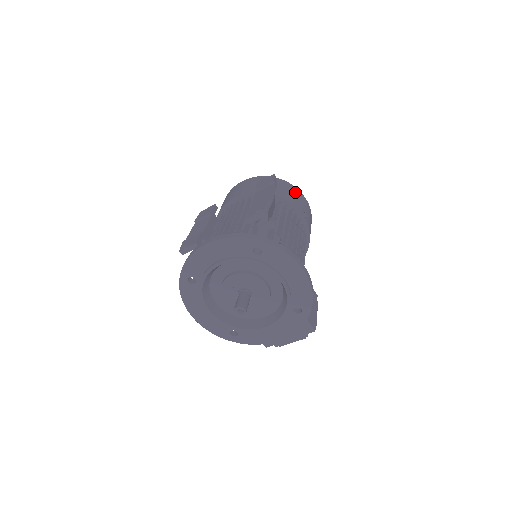
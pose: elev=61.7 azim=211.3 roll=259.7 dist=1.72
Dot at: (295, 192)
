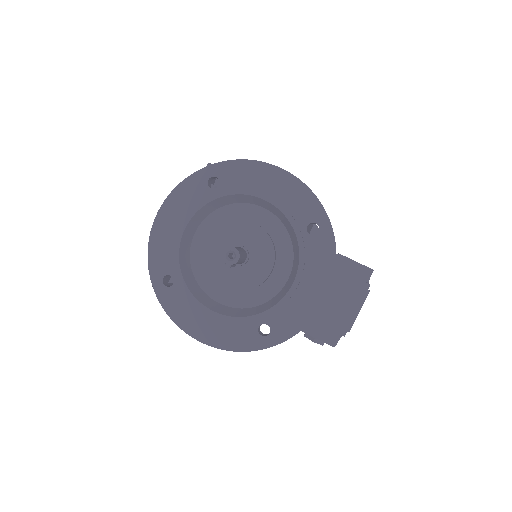
Dot at: occluded
